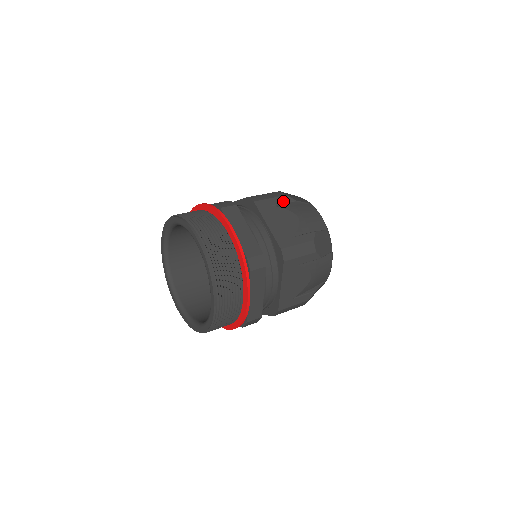
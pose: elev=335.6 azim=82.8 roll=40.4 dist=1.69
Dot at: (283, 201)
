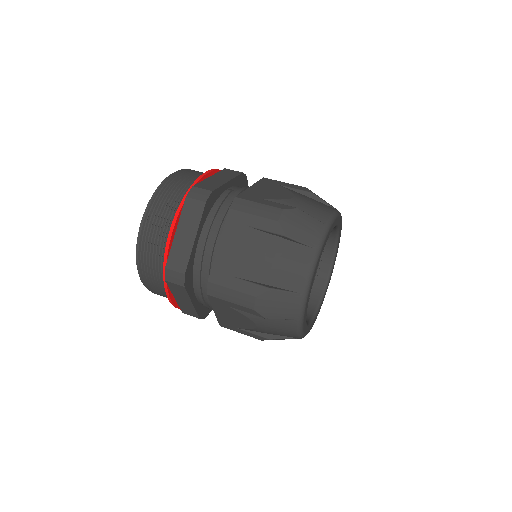
Dot at: (246, 311)
